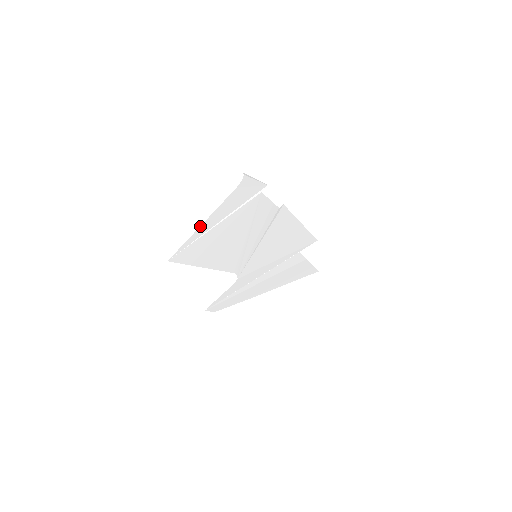
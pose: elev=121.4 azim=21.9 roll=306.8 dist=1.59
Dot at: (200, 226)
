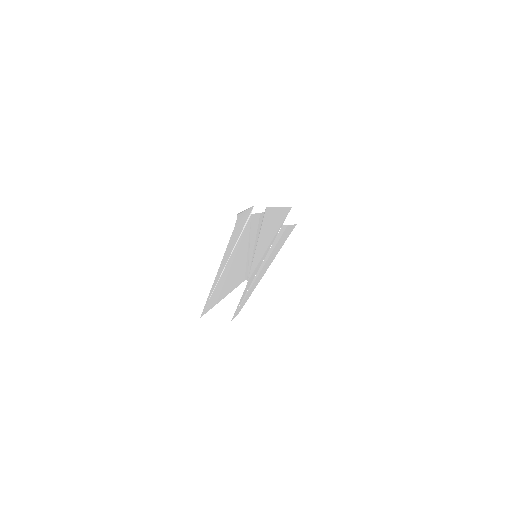
Dot at: (216, 275)
